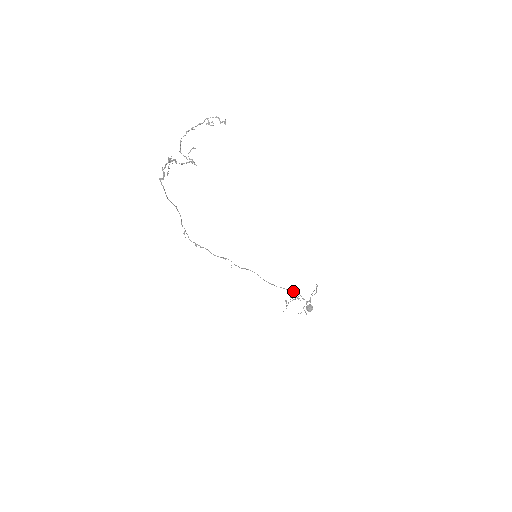
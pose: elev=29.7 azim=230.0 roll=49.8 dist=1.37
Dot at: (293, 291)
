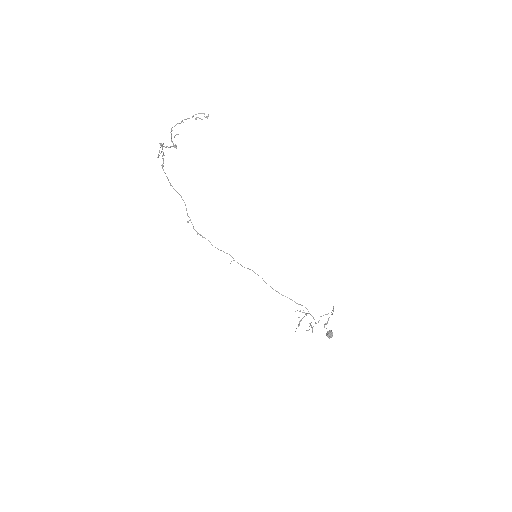
Dot at: (300, 304)
